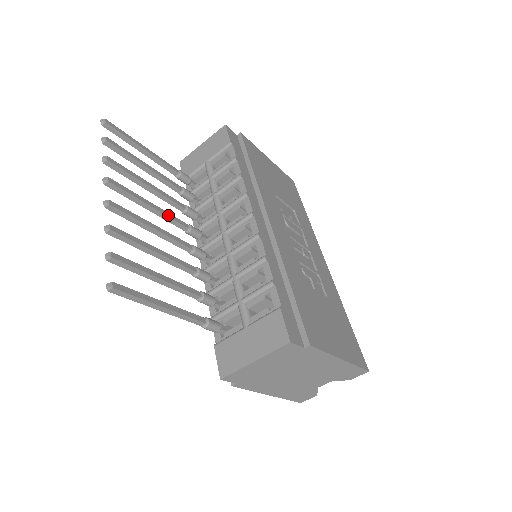
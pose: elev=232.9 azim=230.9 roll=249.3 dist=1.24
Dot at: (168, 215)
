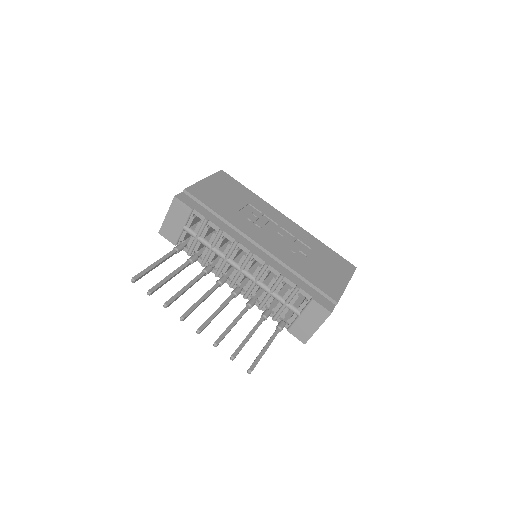
Dot at: (210, 292)
